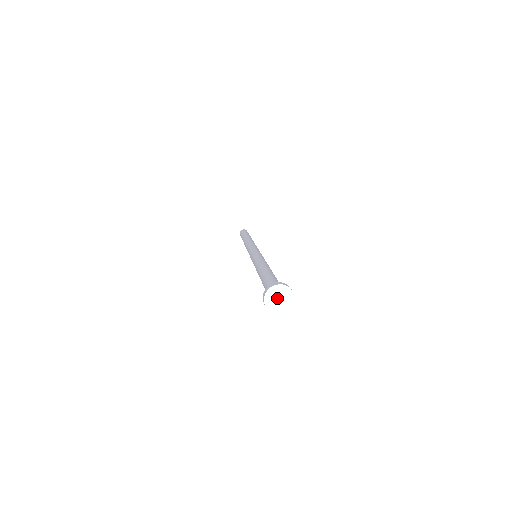
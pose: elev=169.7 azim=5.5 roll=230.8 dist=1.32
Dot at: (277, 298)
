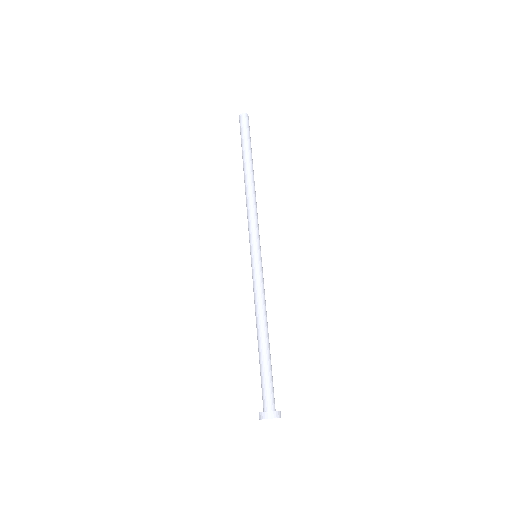
Dot at: occluded
